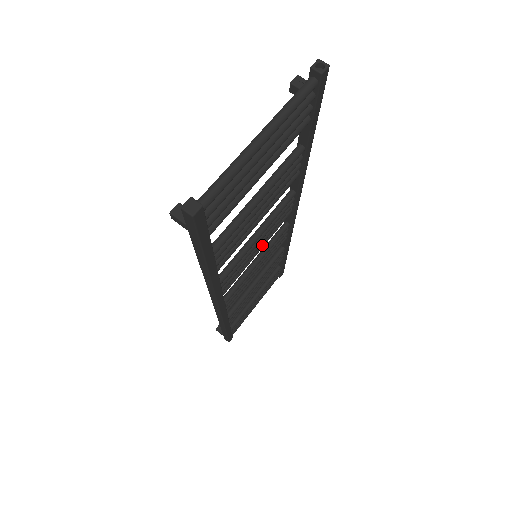
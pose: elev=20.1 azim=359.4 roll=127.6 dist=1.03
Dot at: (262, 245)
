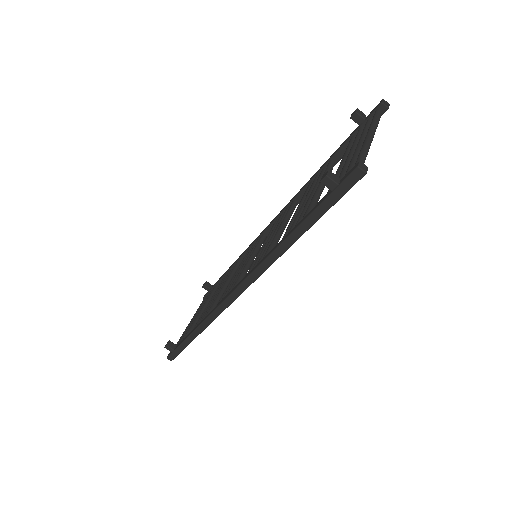
Dot at: occluded
